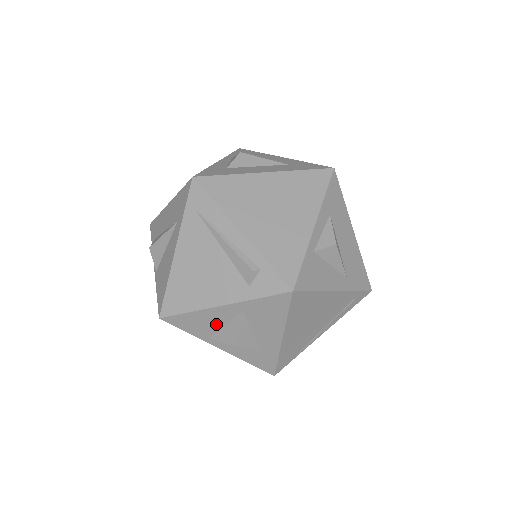
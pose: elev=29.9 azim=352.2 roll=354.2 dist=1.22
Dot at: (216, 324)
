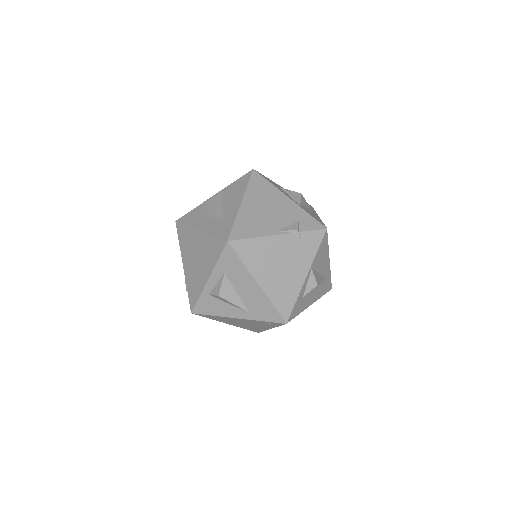
Dot at: occluded
